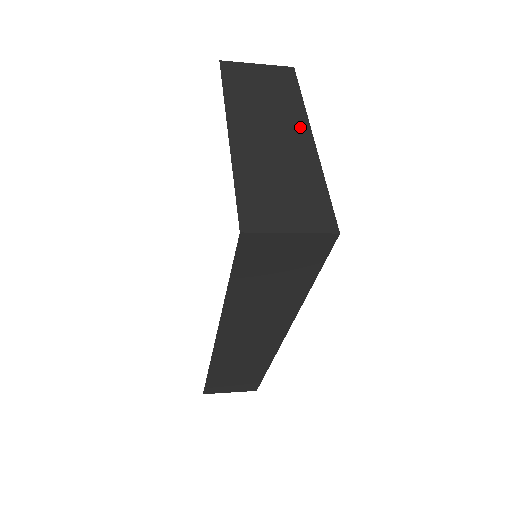
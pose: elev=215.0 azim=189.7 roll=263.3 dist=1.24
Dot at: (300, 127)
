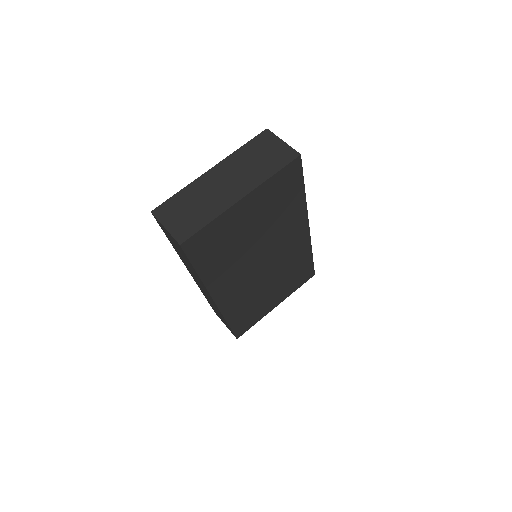
Dot at: (245, 188)
